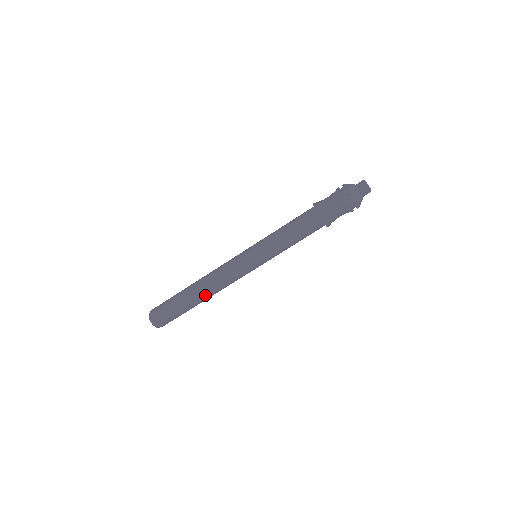
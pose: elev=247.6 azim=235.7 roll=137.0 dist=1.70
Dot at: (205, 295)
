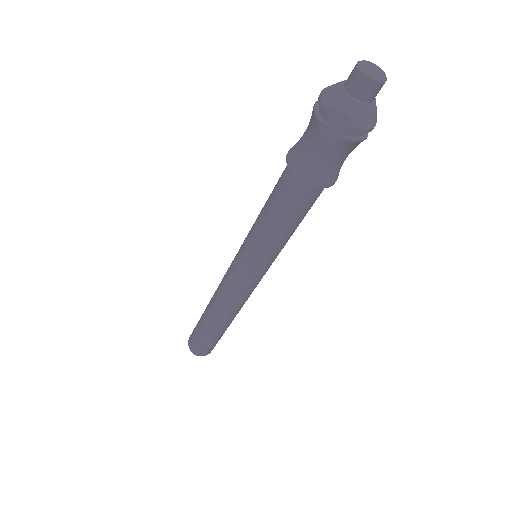
Dot at: occluded
